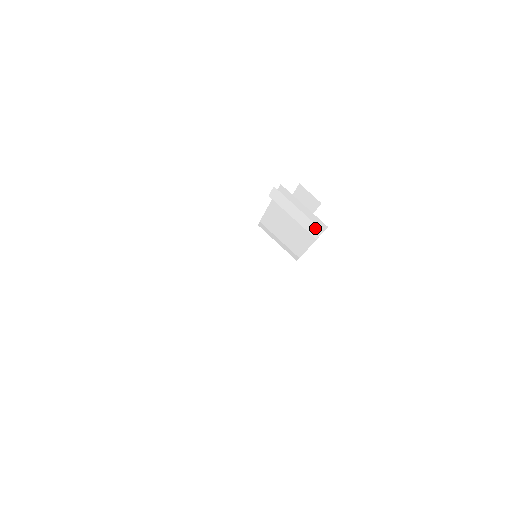
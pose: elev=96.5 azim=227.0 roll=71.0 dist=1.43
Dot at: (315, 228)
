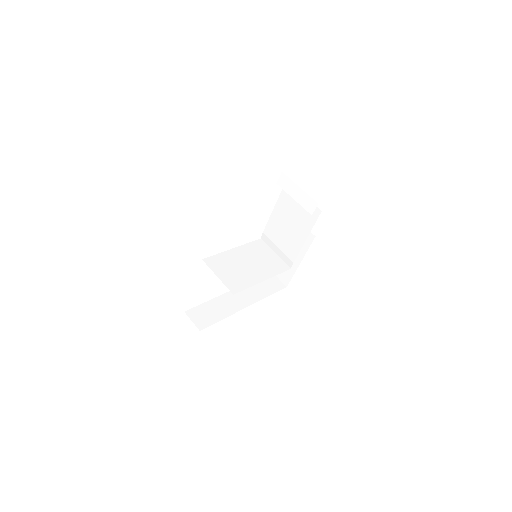
Dot at: (311, 203)
